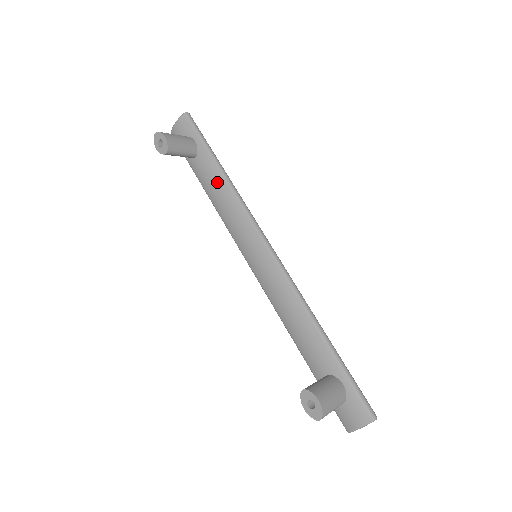
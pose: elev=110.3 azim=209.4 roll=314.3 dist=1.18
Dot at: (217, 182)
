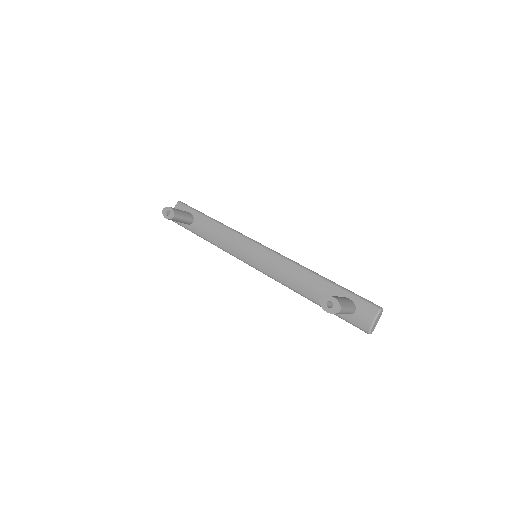
Dot at: (213, 227)
